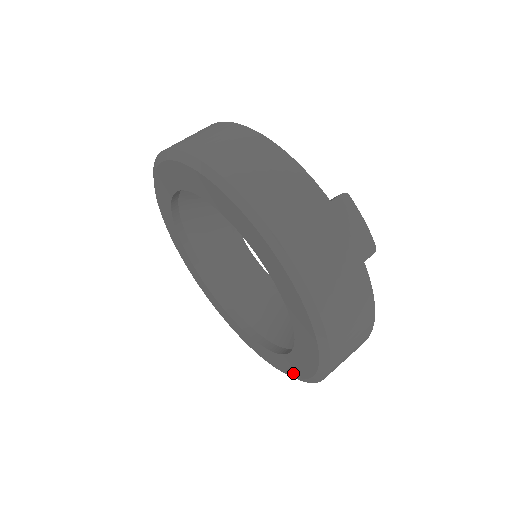
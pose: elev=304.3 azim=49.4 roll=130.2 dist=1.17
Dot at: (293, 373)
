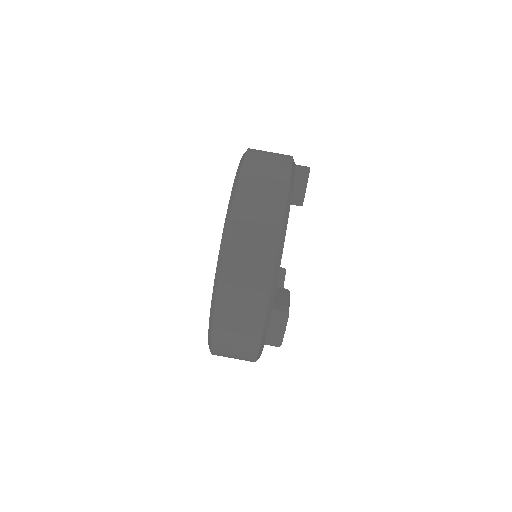
Dot at: occluded
